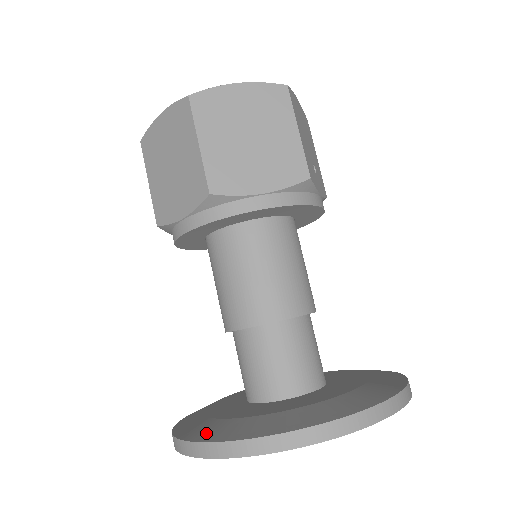
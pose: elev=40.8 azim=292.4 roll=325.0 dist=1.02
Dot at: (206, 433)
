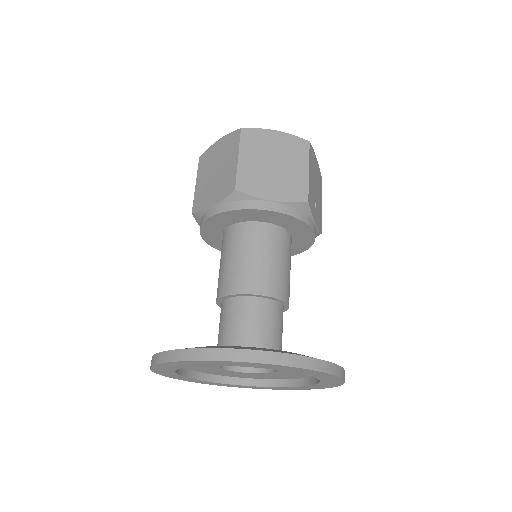
Dot at: occluded
